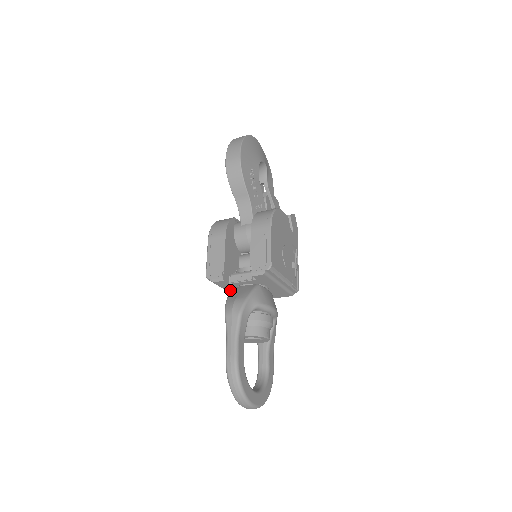
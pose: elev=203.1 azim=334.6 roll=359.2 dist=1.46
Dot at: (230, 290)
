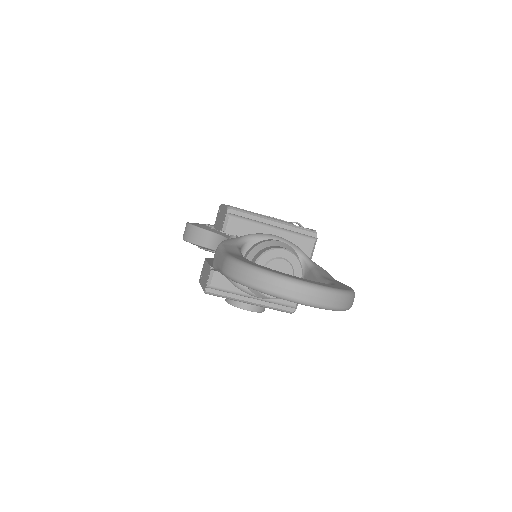
Dot at: occluded
